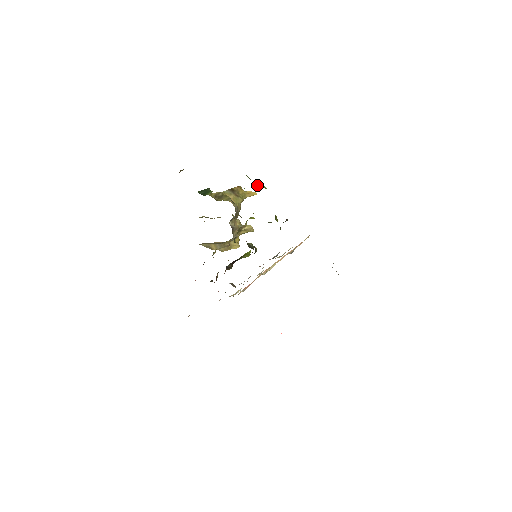
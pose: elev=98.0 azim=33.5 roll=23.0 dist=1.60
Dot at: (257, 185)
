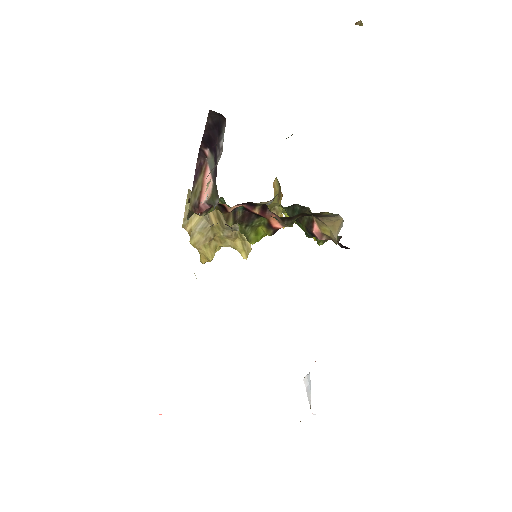
Dot at: occluded
